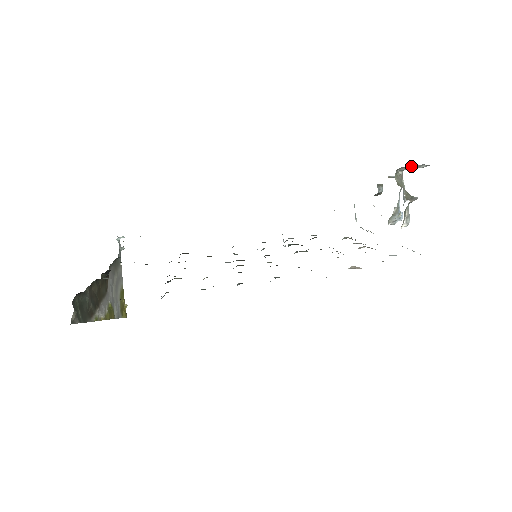
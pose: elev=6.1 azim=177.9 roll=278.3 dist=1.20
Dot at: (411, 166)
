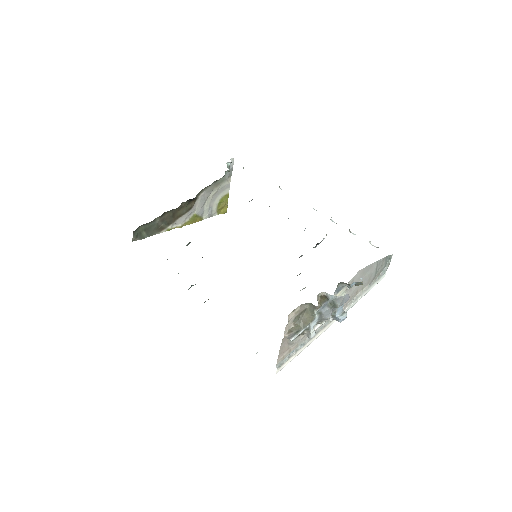
Dot at: occluded
